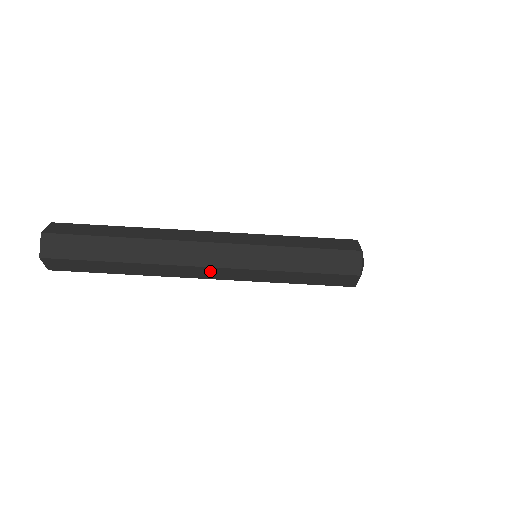
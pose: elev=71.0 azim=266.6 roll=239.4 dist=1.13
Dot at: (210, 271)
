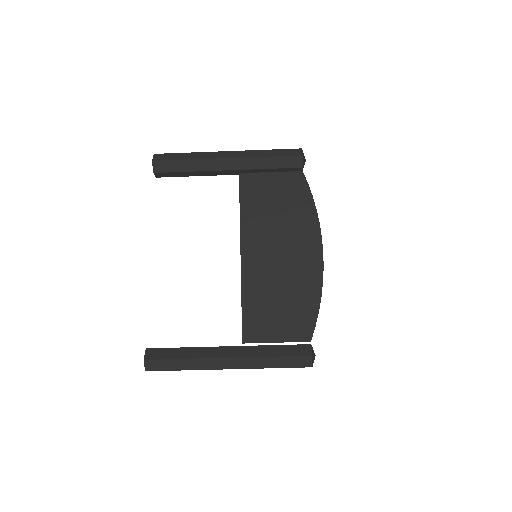
Dot at: occluded
